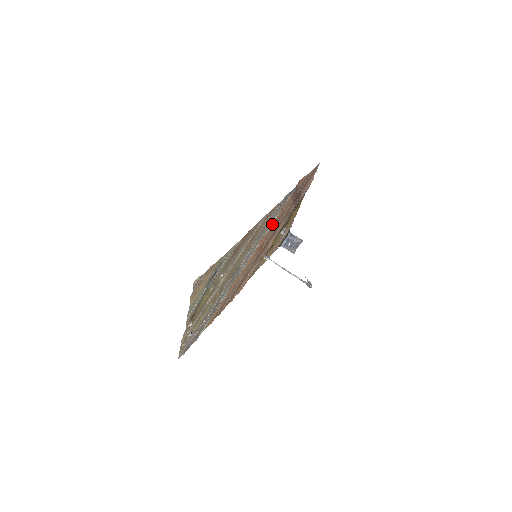
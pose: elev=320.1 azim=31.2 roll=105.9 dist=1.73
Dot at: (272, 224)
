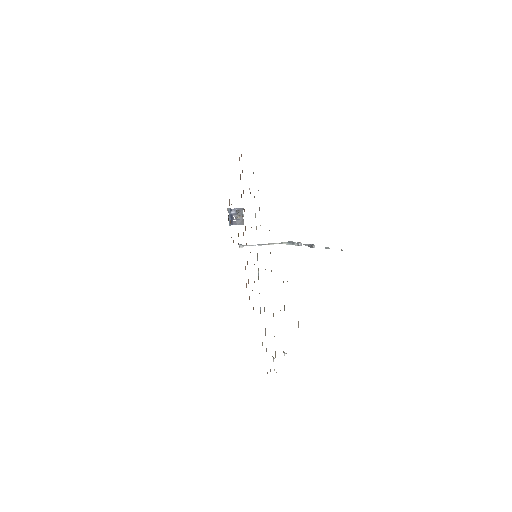
Dot at: occluded
